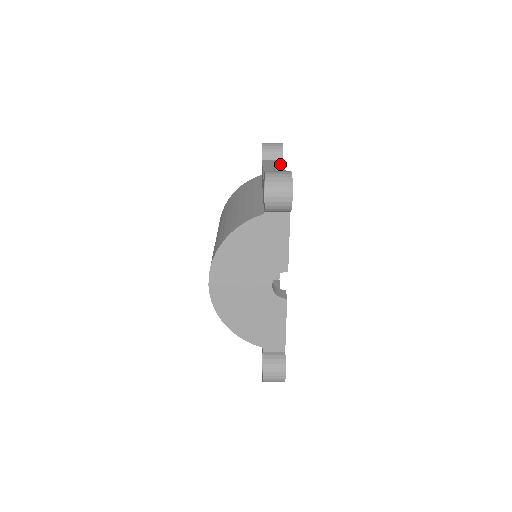
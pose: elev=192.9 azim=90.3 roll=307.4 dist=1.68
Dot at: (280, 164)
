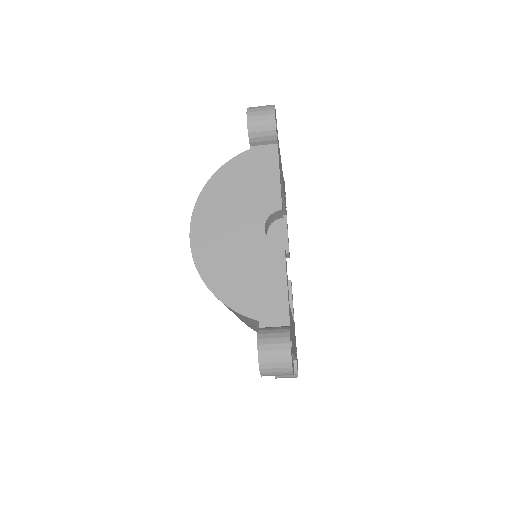
Dot at: occluded
